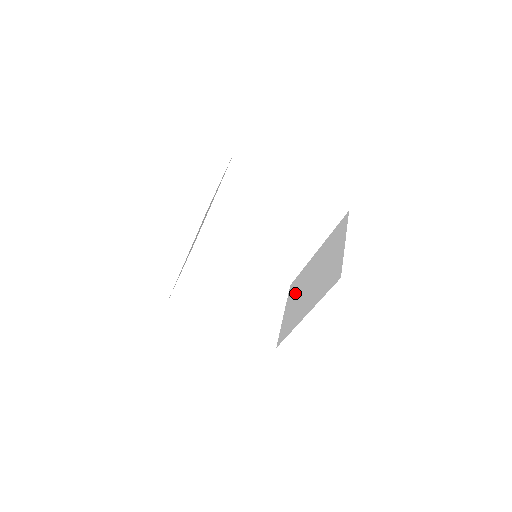
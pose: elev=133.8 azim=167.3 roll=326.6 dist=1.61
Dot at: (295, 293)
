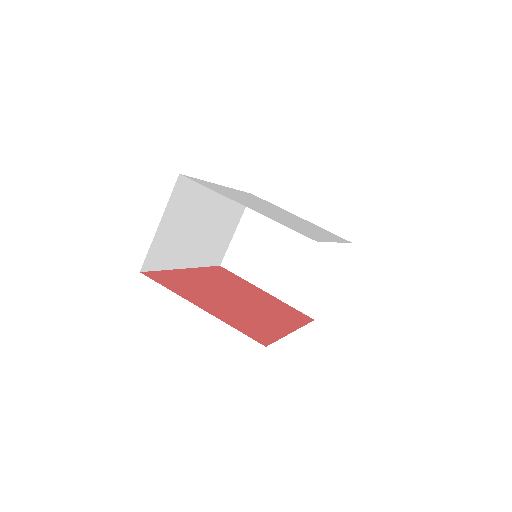
Dot at: occluded
